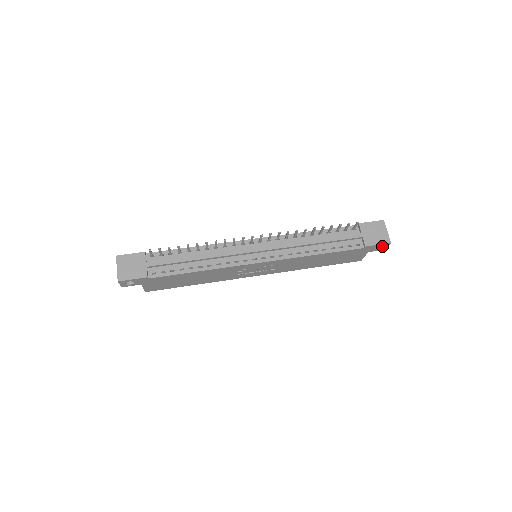
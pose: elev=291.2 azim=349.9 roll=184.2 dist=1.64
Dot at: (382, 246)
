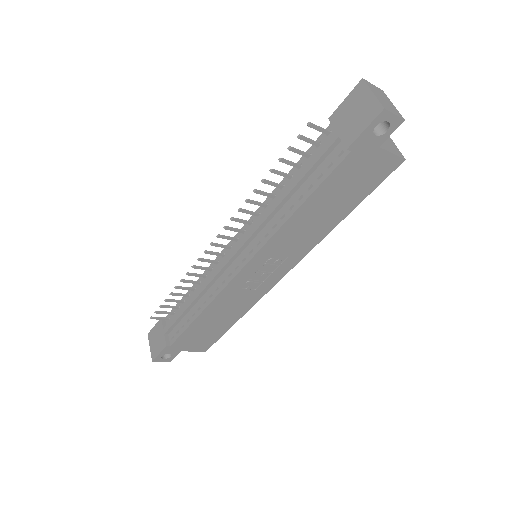
Dot at: (387, 122)
